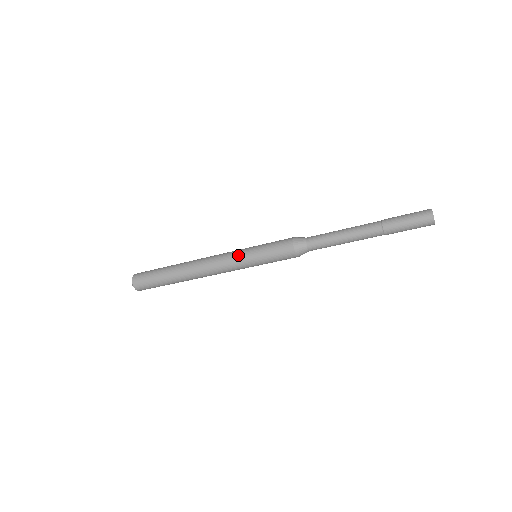
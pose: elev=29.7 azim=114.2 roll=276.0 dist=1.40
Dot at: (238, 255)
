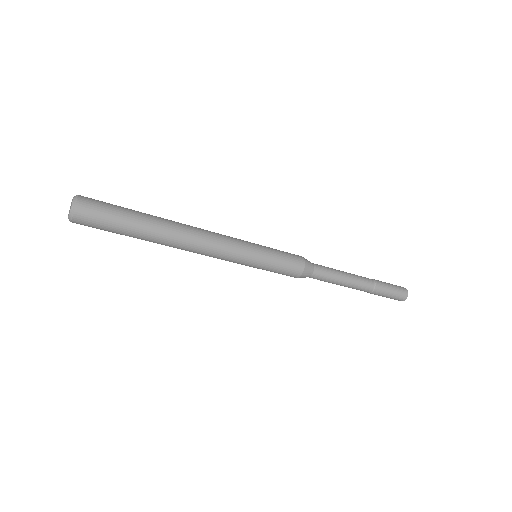
Dot at: (245, 241)
